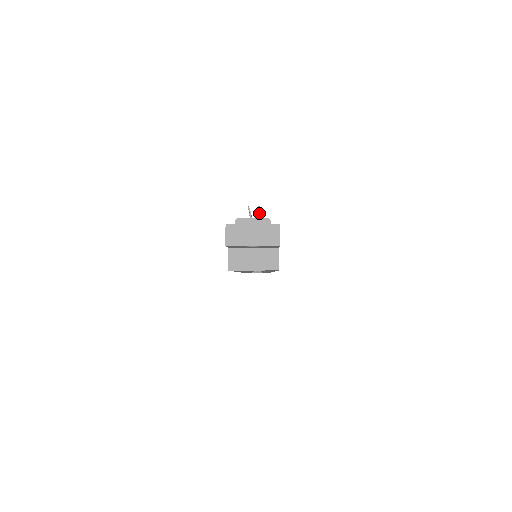
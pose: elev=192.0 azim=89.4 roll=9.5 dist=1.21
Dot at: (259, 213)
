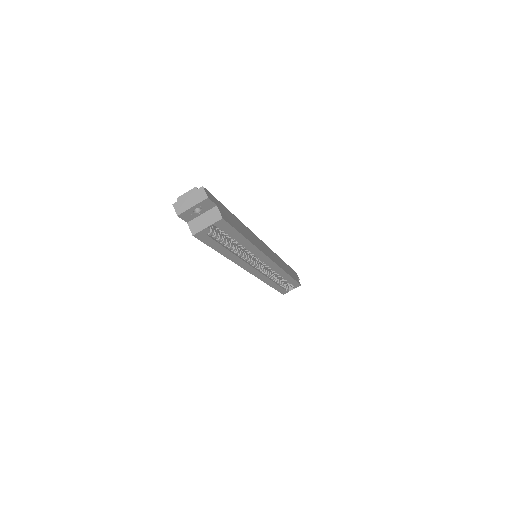
Dot at: occluded
